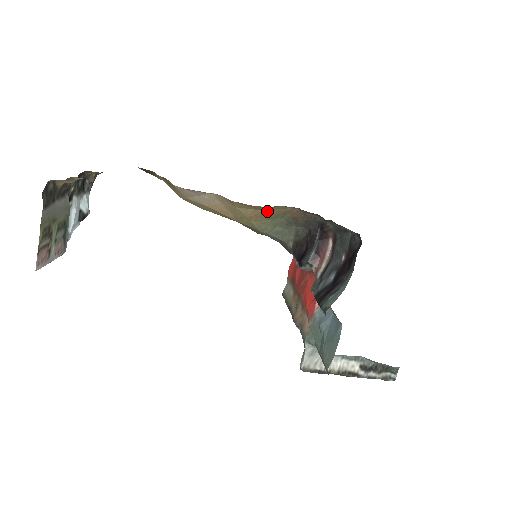
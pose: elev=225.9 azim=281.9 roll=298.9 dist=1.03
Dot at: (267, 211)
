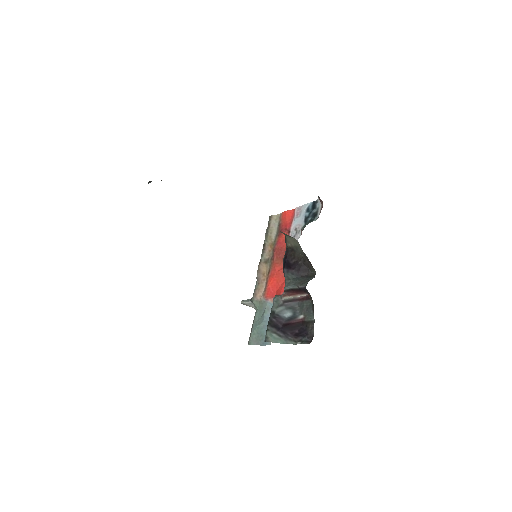
Dot at: occluded
